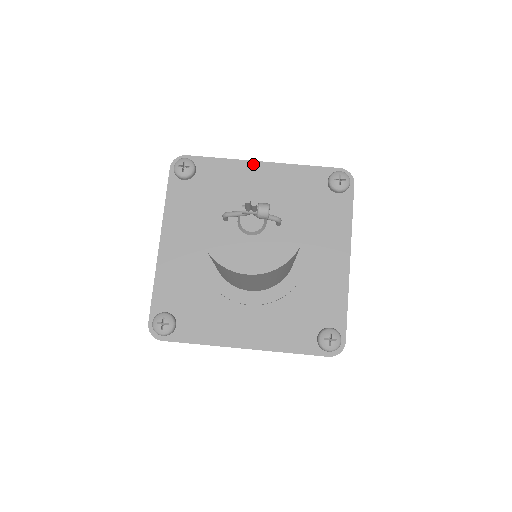
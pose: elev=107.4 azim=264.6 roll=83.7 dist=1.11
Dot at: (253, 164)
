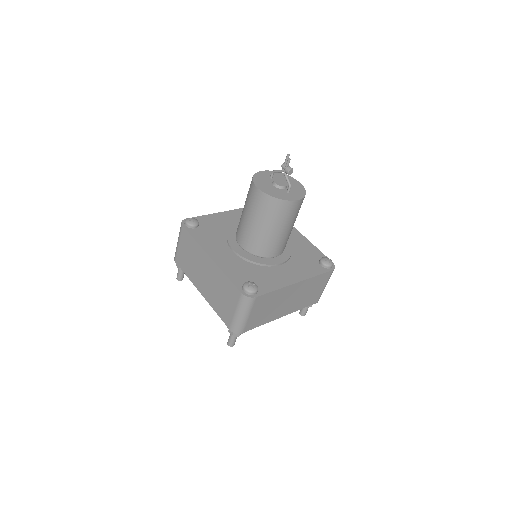
Dot at: (296, 230)
